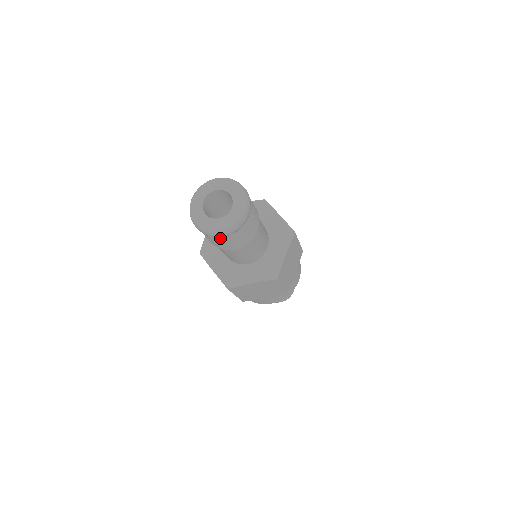
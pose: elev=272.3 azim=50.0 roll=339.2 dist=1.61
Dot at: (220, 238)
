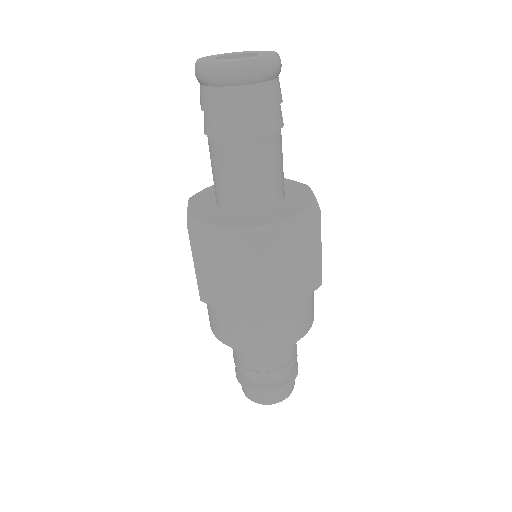
Dot at: (213, 92)
